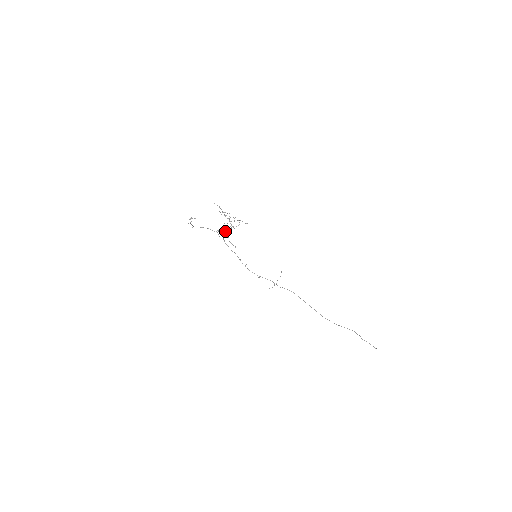
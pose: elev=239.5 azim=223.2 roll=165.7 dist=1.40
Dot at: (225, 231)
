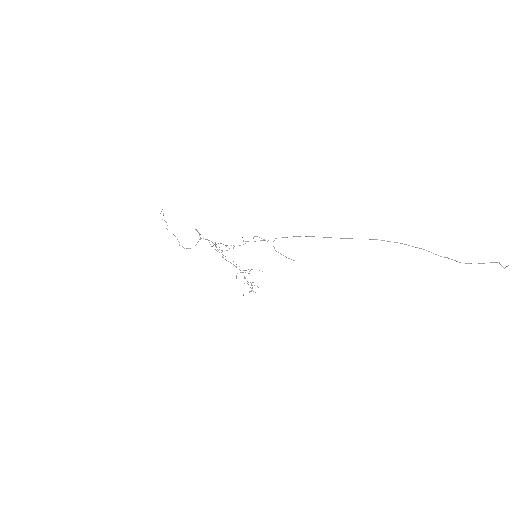
Dot at: (222, 256)
